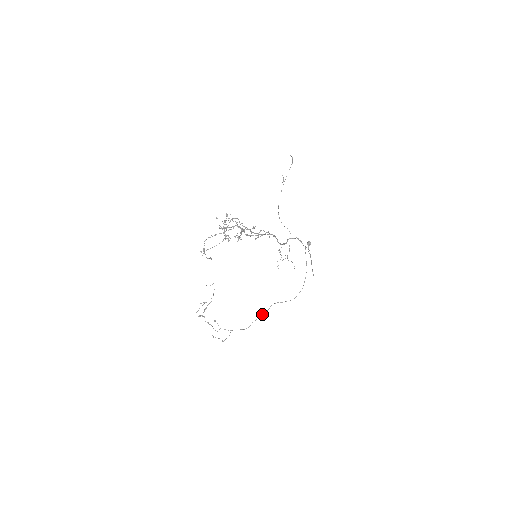
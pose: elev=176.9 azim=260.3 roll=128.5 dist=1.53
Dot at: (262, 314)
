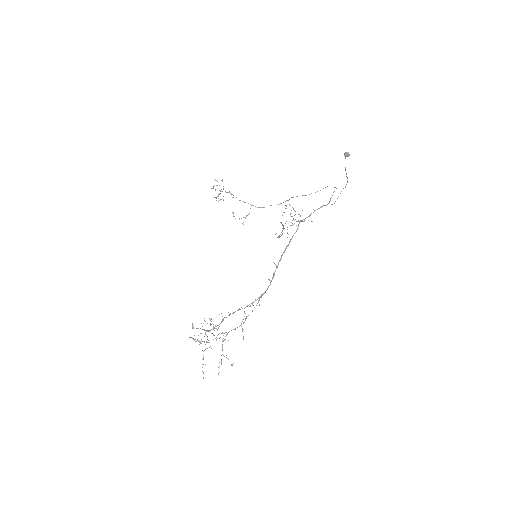
Dot at: (283, 202)
